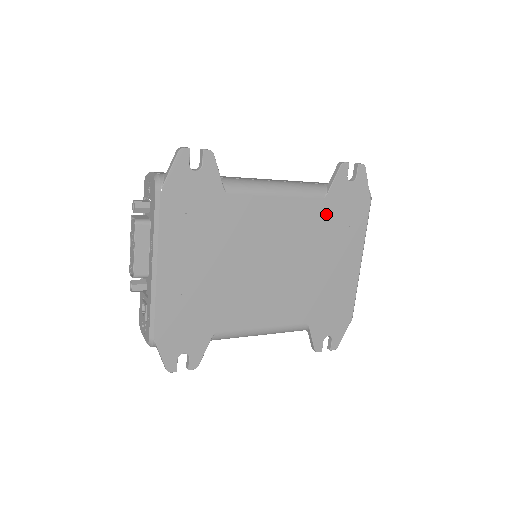
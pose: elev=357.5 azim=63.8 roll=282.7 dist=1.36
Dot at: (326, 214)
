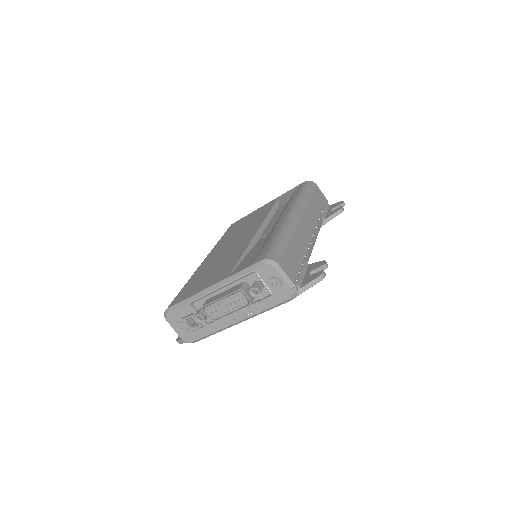
Dot at: occluded
